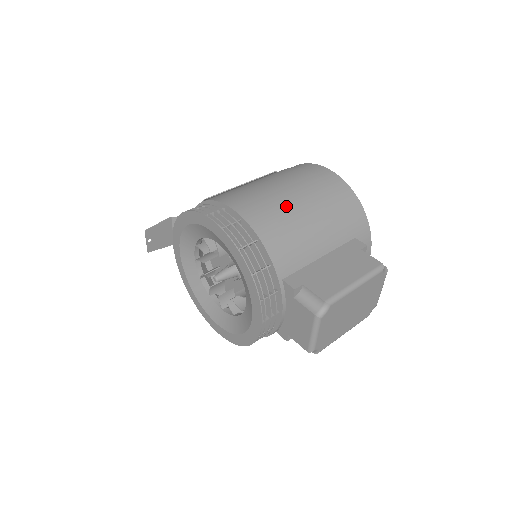
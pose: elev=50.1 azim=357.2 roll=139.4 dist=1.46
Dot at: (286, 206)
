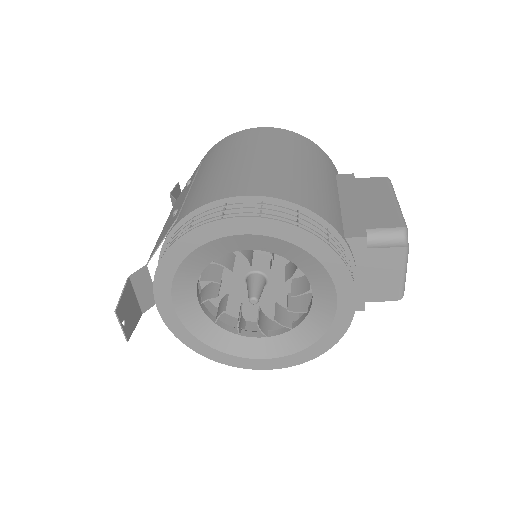
Dot at: (279, 168)
